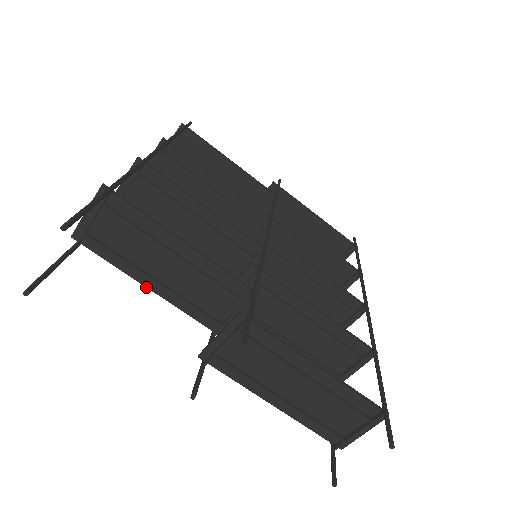
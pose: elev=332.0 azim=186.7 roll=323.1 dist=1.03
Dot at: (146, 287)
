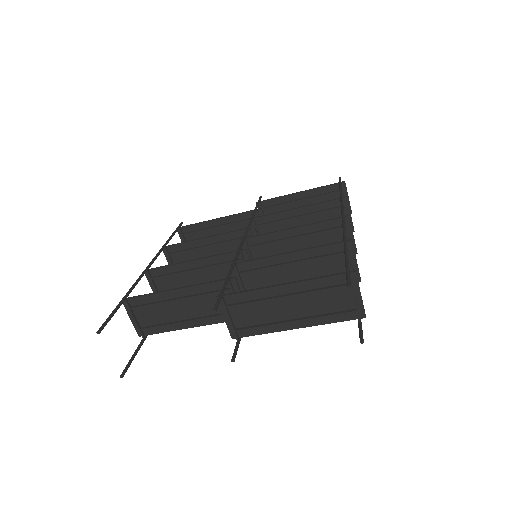
Dot at: occluded
